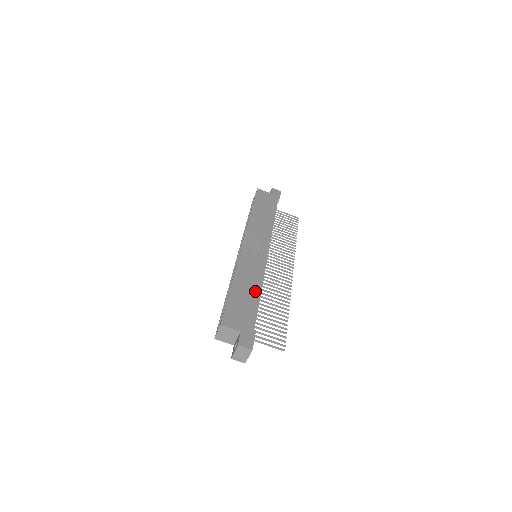
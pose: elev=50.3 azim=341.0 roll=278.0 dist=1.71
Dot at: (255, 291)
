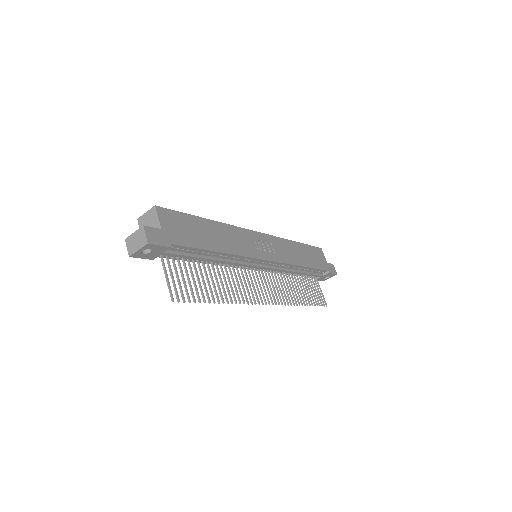
Dot at: (218, 246)
